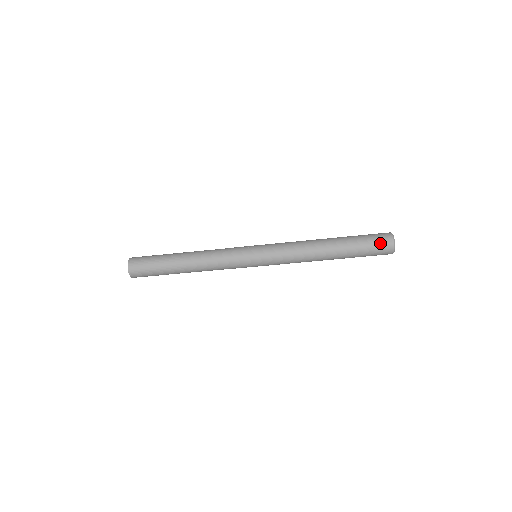
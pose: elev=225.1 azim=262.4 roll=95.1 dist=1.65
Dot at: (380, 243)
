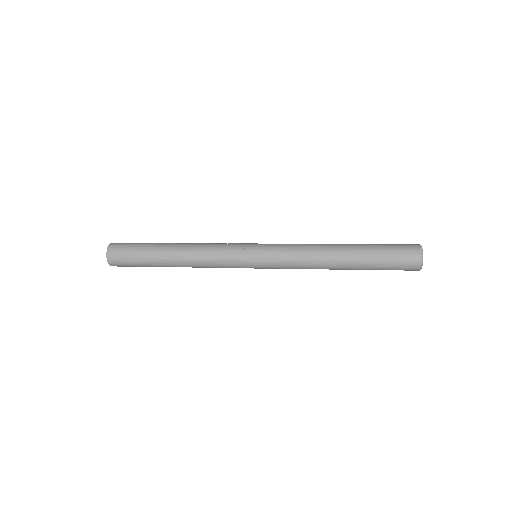
Dot at: (405, 259)
